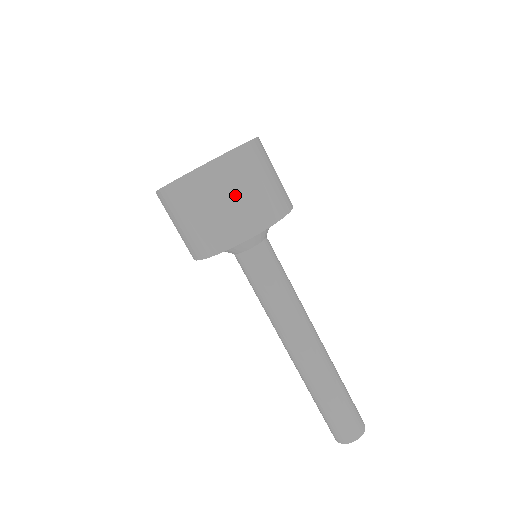
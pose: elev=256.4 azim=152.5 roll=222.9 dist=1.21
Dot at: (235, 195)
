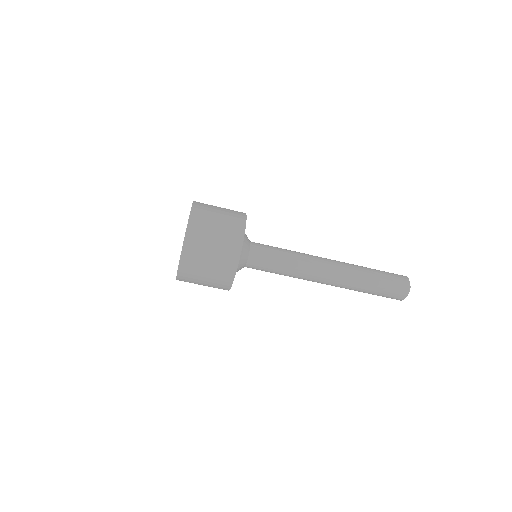
Dot at: (216, 219)
